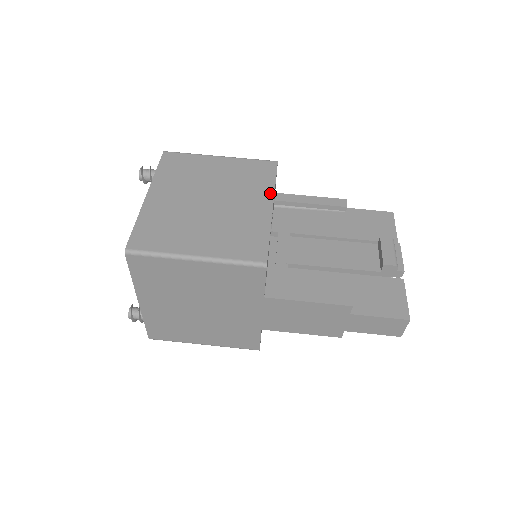
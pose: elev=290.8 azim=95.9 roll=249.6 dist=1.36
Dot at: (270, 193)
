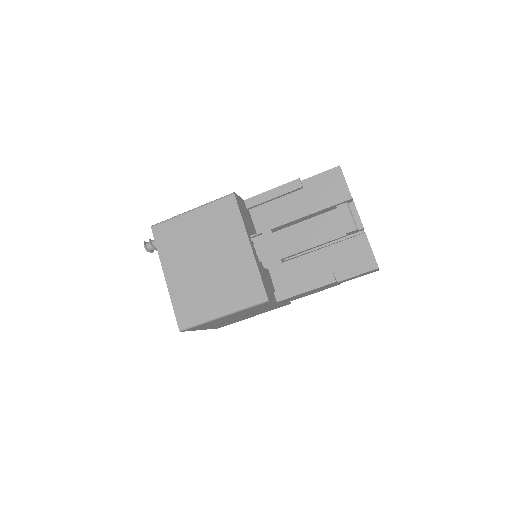
Dot at: (243, 232)
